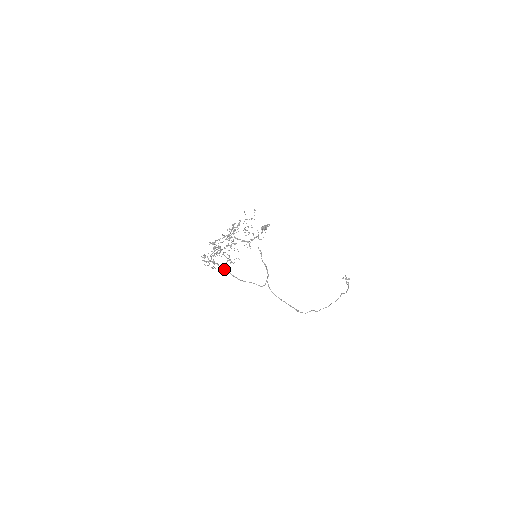
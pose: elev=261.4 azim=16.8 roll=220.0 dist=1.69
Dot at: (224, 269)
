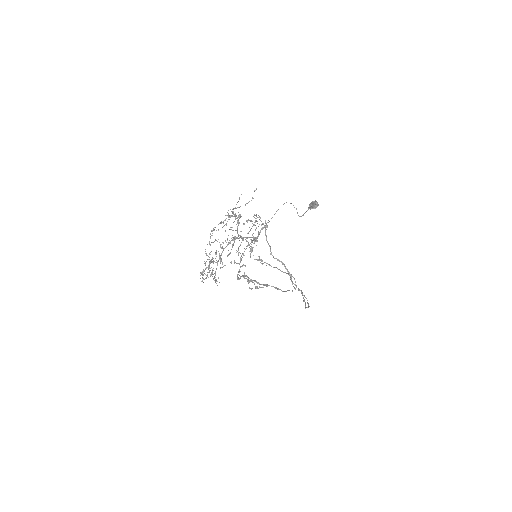
Dot at: (265, 284)
